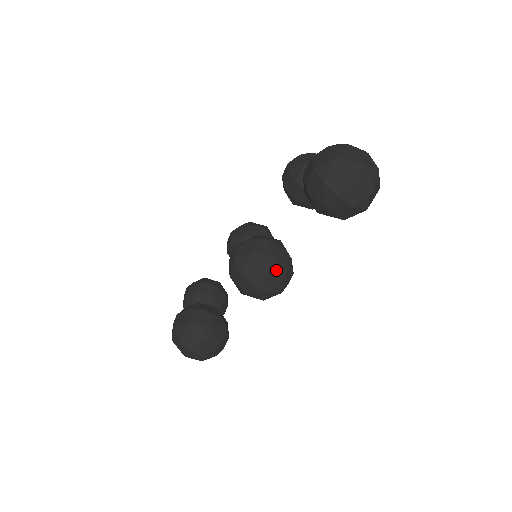
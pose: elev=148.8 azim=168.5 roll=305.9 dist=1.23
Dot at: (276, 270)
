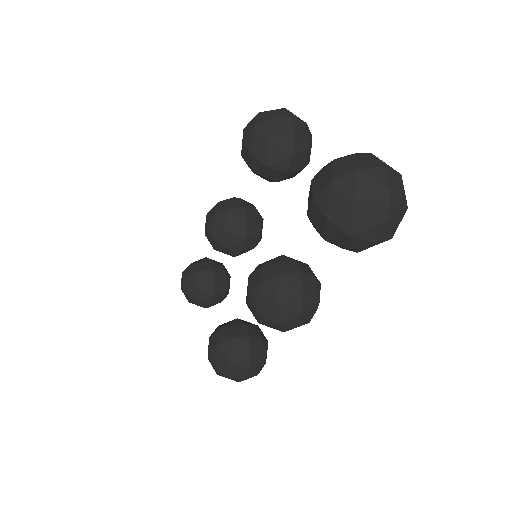
Dot at: (309, 303)
